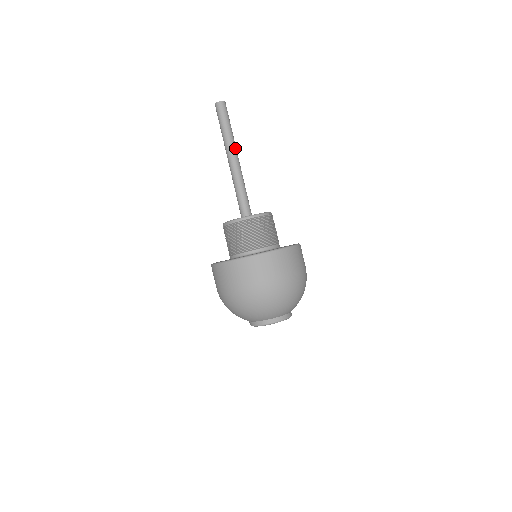
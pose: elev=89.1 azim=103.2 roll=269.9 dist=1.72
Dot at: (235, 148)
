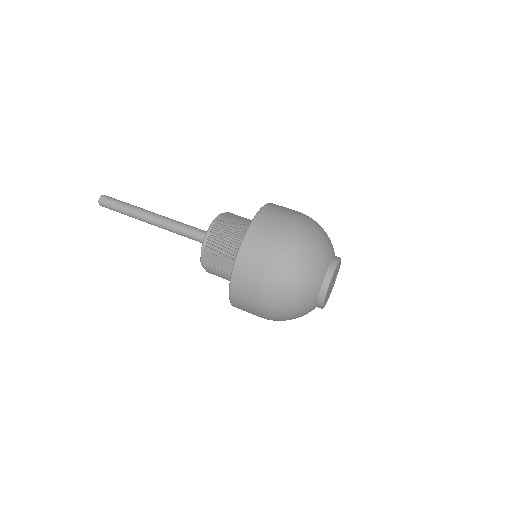
Dot at: (148, 211)
